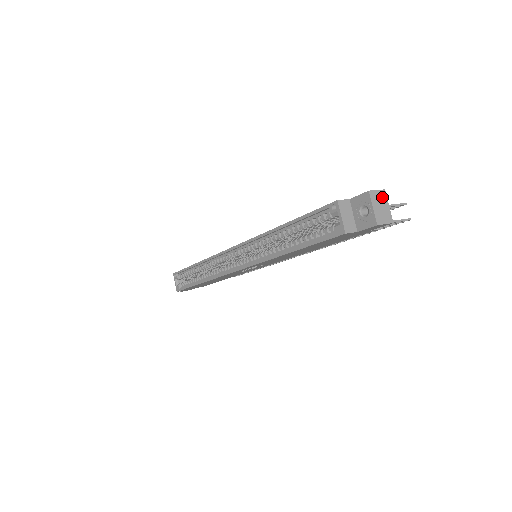
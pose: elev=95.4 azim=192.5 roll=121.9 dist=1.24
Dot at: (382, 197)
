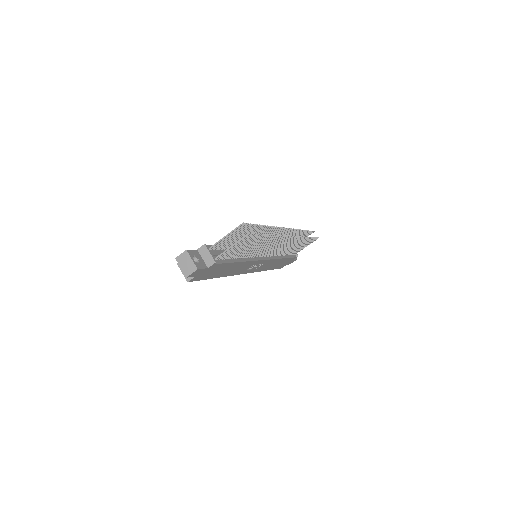
Dot at: (185, 256)
